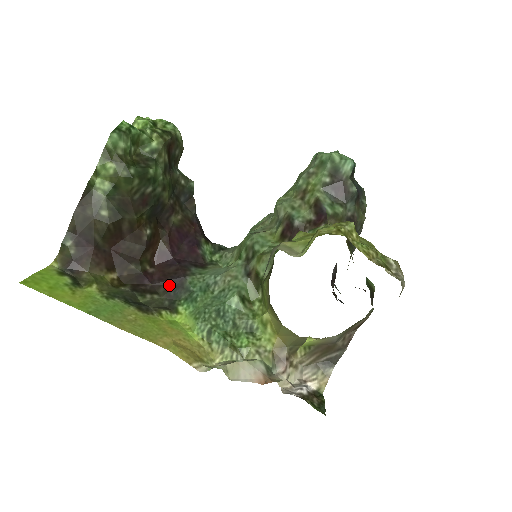
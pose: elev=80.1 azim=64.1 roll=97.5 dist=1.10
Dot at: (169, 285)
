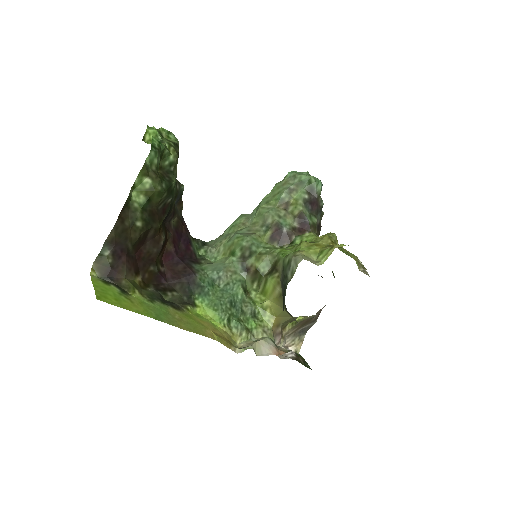
Dot at: (183, 282)
